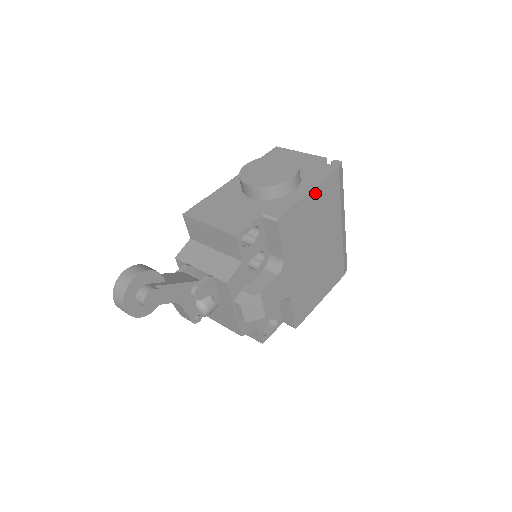
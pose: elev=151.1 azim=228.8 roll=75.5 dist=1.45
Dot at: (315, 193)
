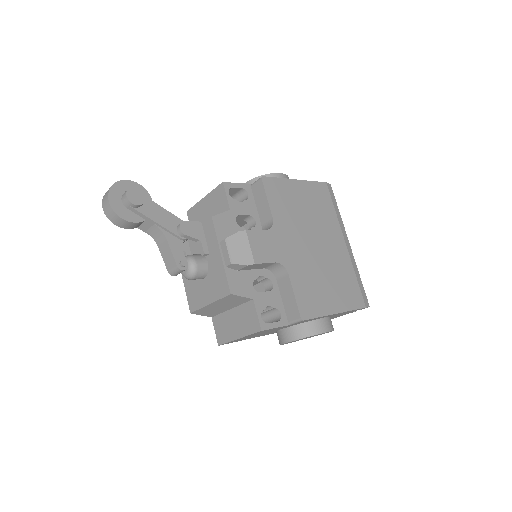
Dot at: (302, 185)
